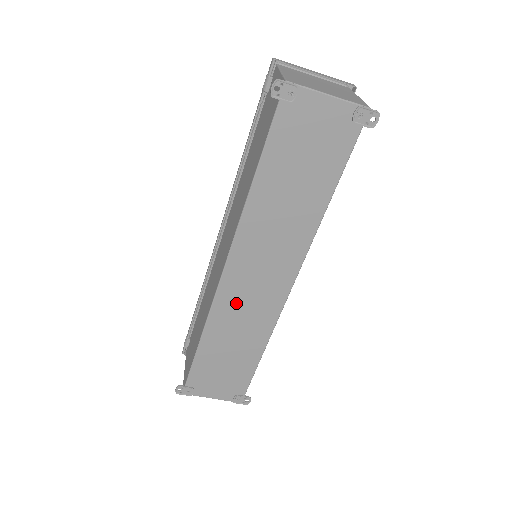
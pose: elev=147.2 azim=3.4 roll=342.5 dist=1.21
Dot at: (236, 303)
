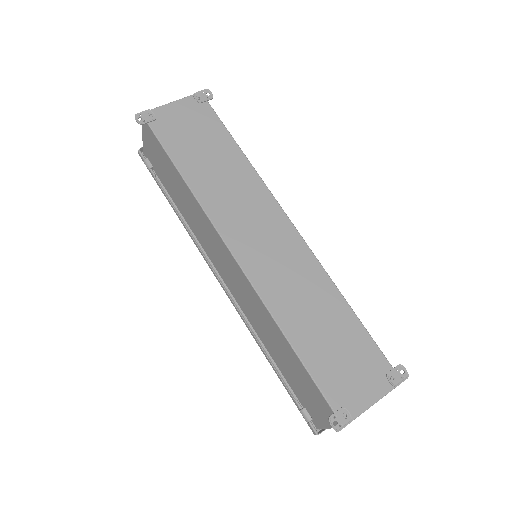
Dot at: (273, 275)
